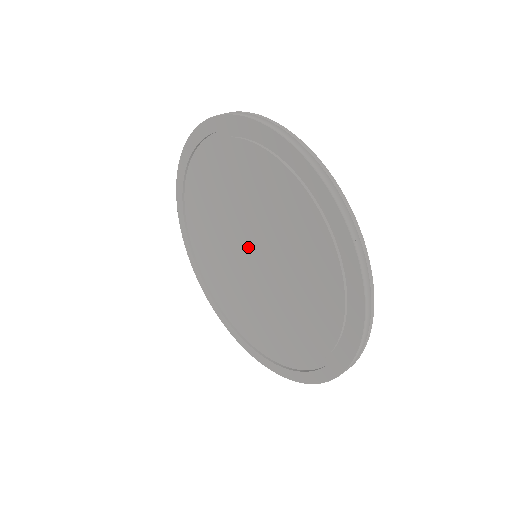
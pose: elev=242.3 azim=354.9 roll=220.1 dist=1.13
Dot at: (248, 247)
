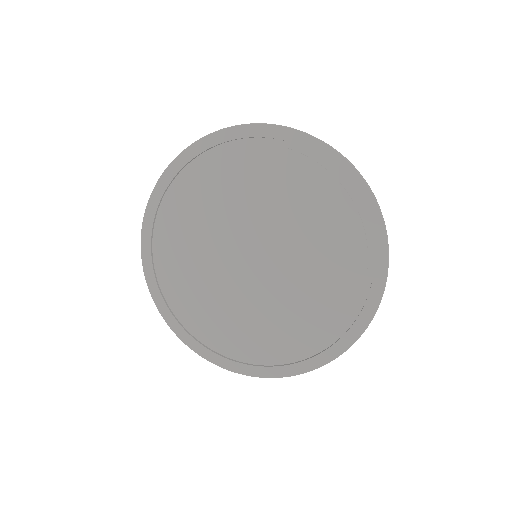
Dot at: (258, 247)
